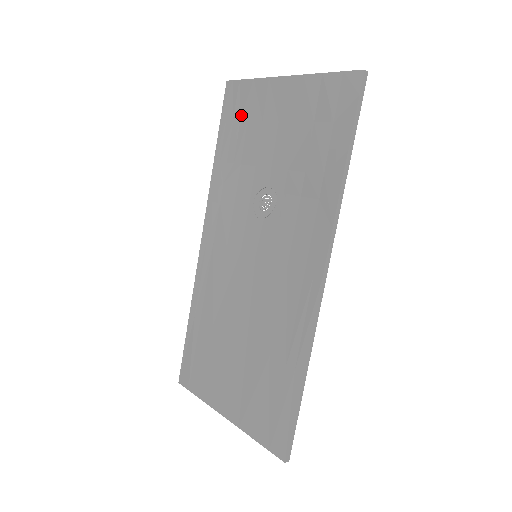
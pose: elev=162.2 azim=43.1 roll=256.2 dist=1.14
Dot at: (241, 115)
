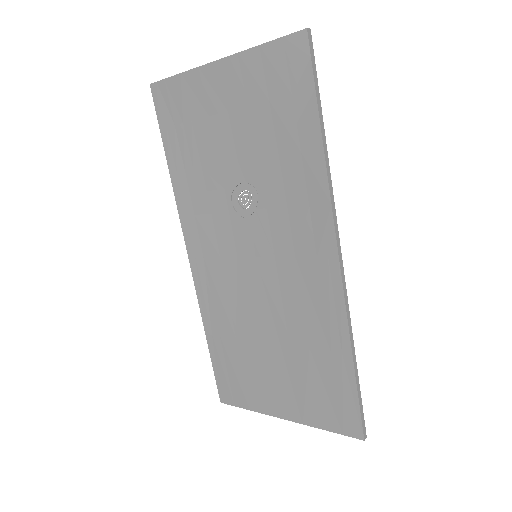
Dot at: (181, 116)
